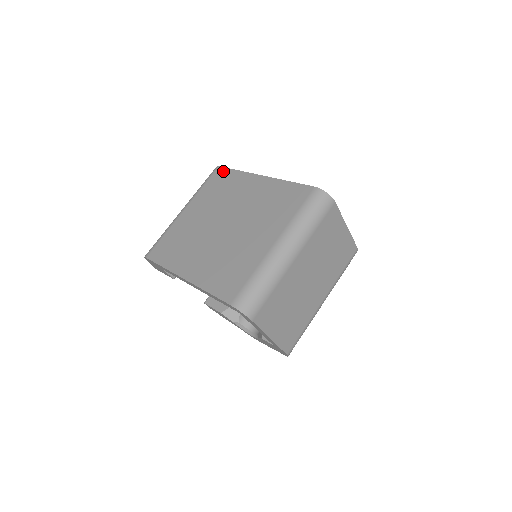
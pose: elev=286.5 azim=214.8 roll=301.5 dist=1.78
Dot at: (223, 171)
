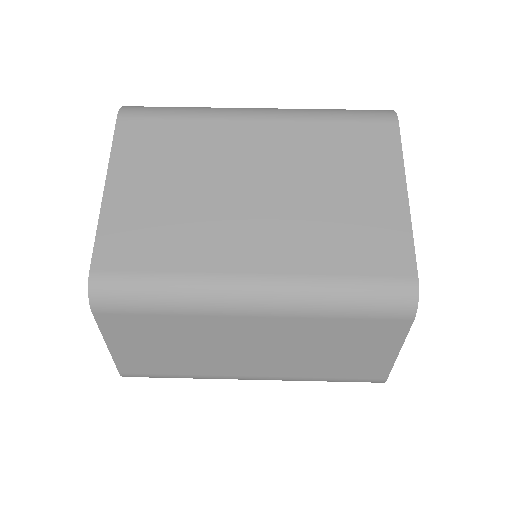
Dot at: occluded
